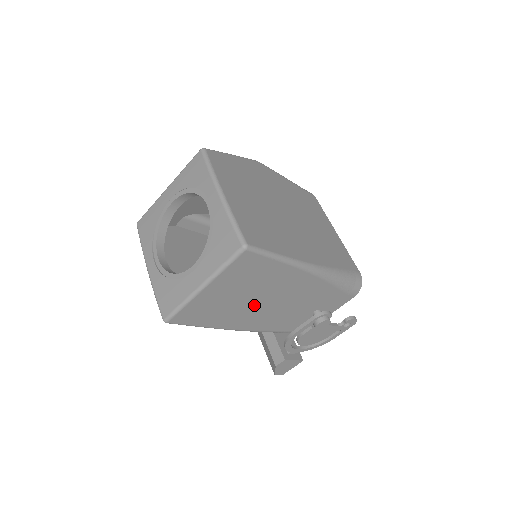
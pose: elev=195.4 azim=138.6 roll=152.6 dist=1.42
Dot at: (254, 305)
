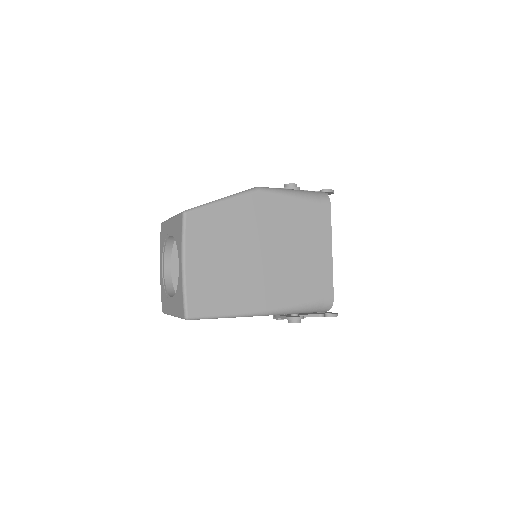
Dot at: occluded
